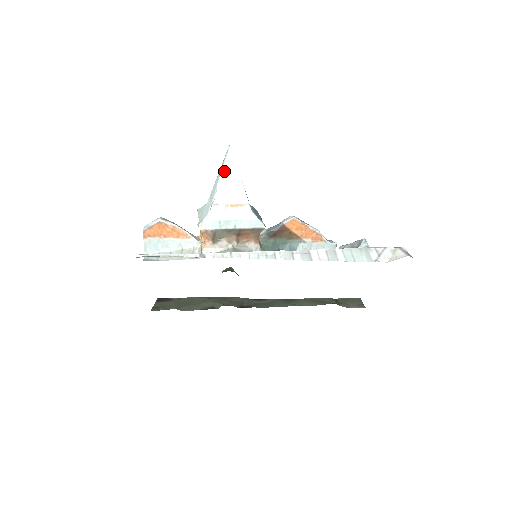
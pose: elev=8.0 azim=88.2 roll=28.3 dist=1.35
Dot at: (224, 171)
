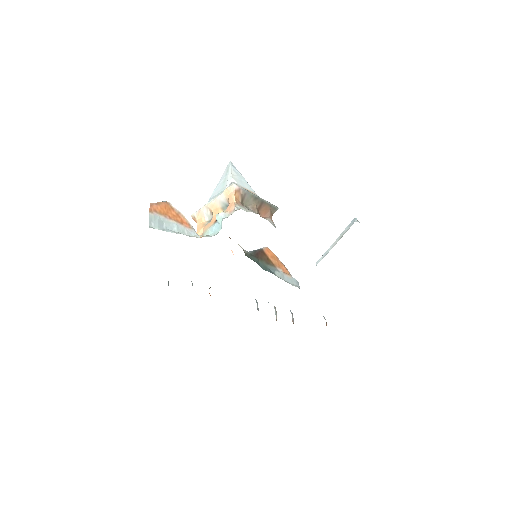
Dot at: (232, 171)
